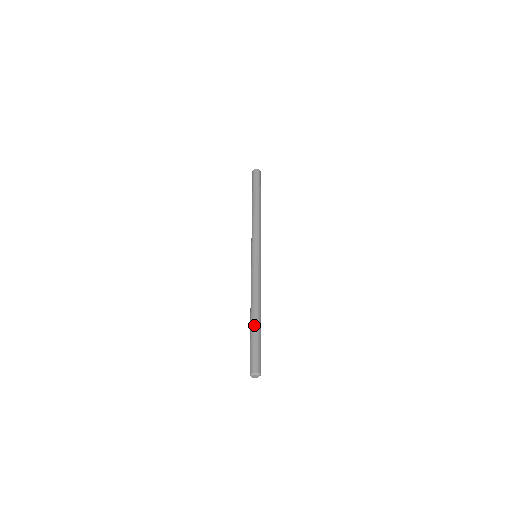
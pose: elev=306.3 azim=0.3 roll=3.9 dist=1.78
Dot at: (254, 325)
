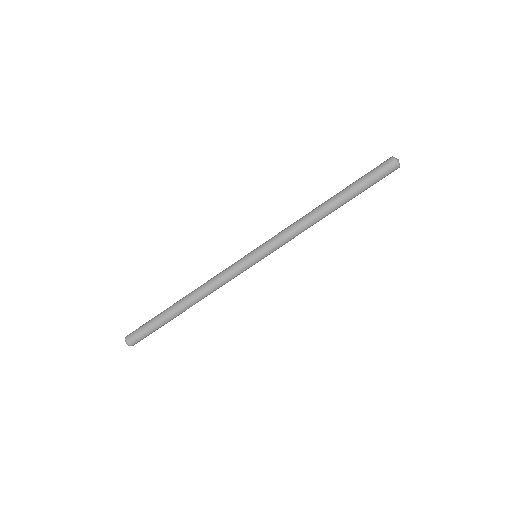
Dot at: (169, 311)
